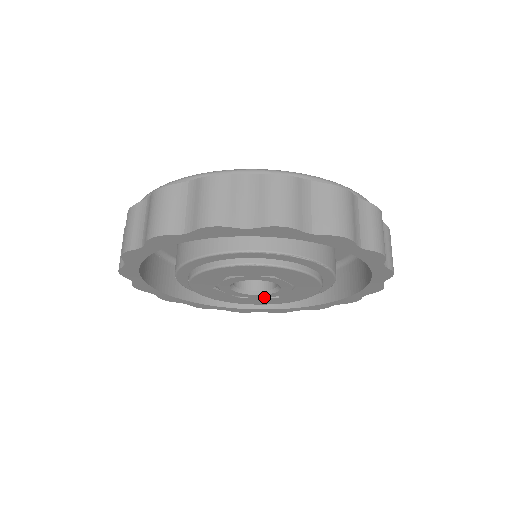
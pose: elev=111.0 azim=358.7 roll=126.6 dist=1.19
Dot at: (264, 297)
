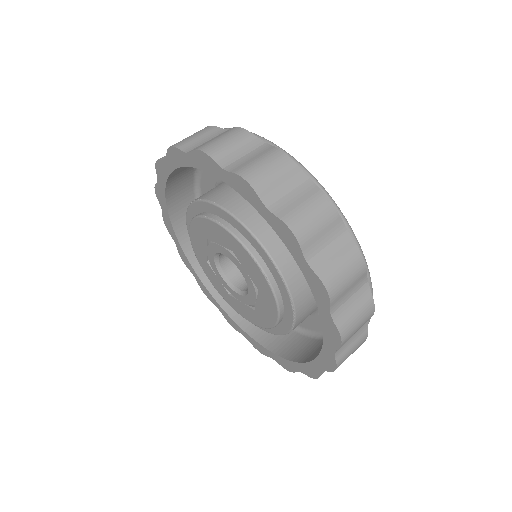
Dot at: (222, 282)
